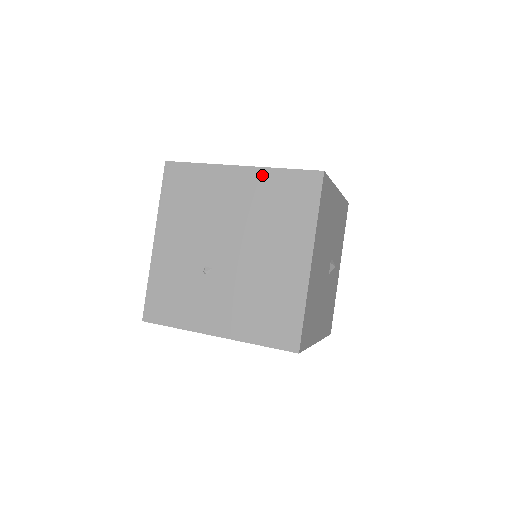
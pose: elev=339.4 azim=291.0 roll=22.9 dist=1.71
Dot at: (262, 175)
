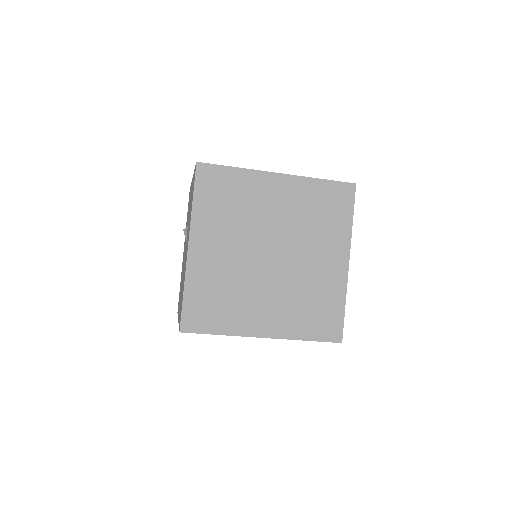
Dot at: occluded
